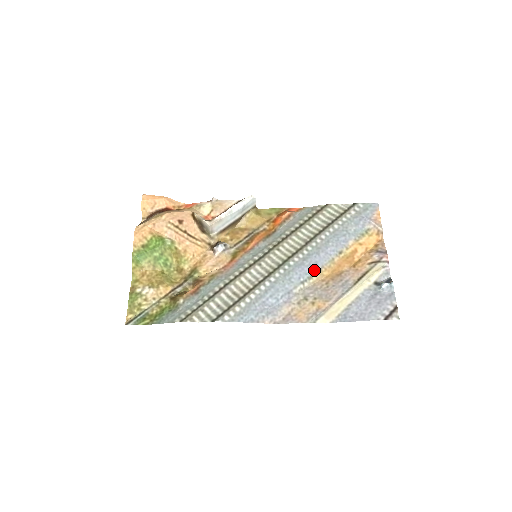
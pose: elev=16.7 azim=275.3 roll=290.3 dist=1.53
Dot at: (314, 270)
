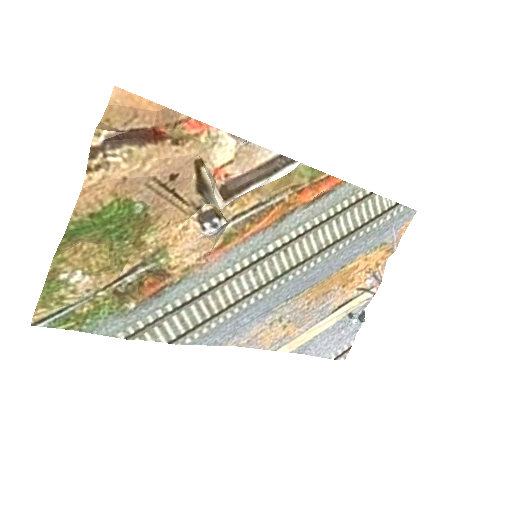
Dot at: (307, 287)
